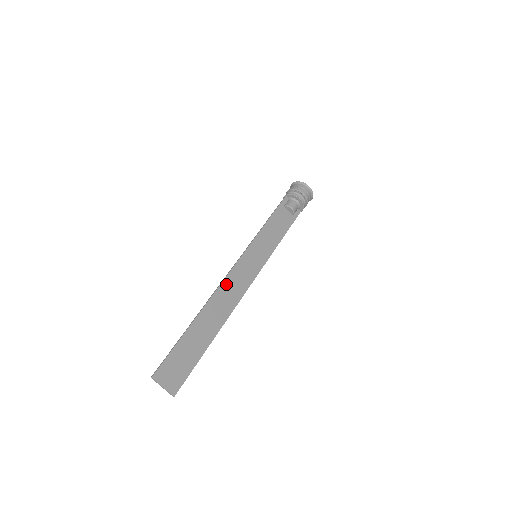
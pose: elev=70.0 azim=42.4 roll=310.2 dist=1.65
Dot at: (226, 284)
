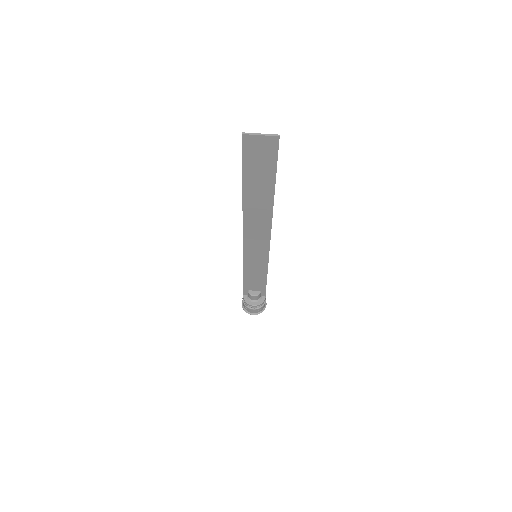
Dot at: (248, 227)
